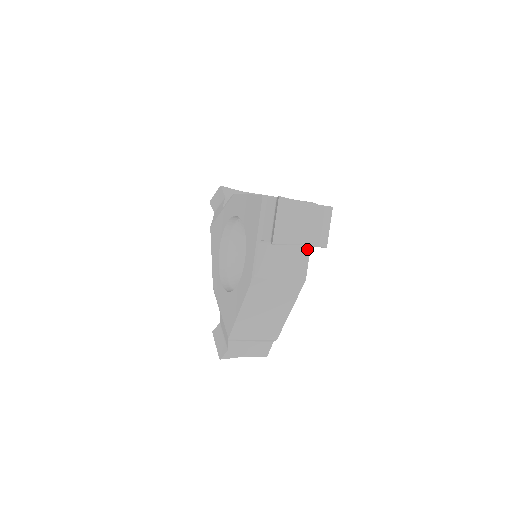
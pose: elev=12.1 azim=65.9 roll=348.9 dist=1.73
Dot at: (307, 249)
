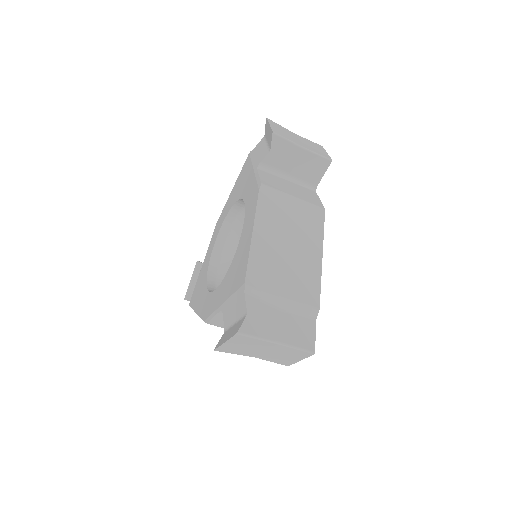
Dot at: (313, 192)
